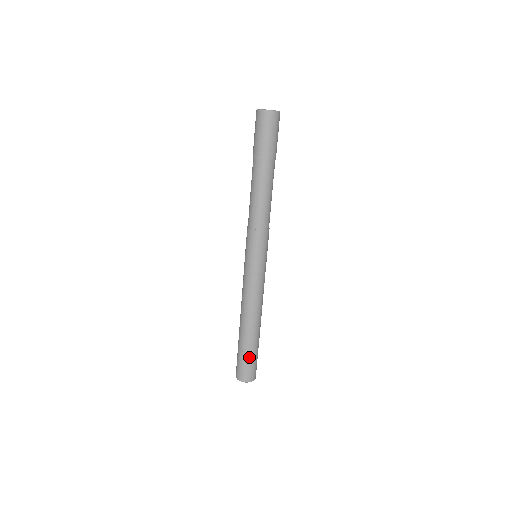
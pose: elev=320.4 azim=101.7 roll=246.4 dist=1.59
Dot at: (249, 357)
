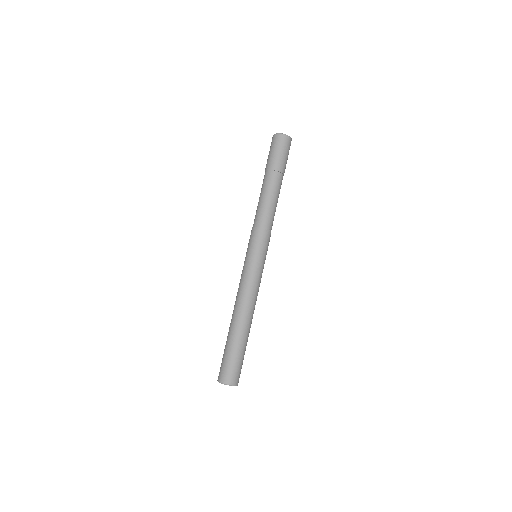
Dot at: (230, 354)
